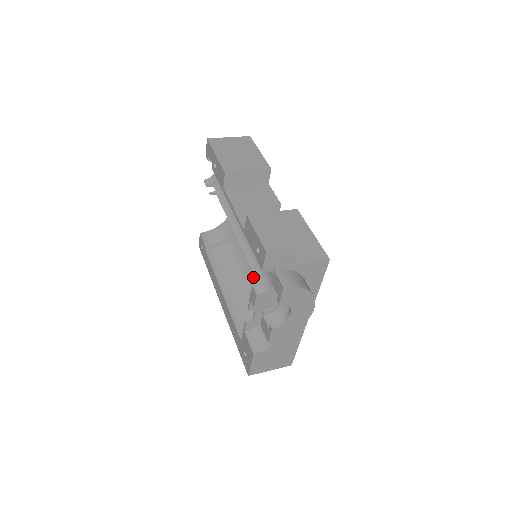
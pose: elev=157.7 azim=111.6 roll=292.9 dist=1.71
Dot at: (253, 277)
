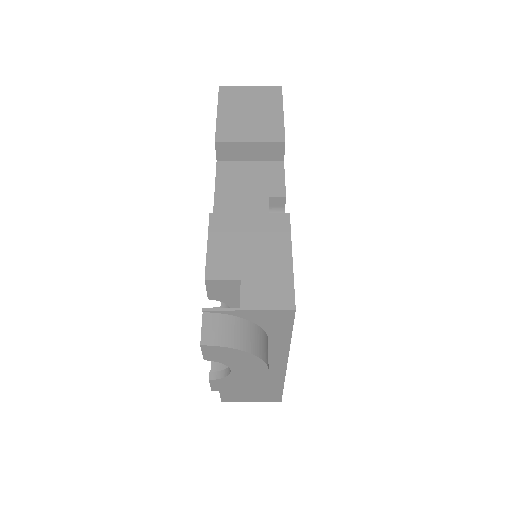
Dot at: occluded
